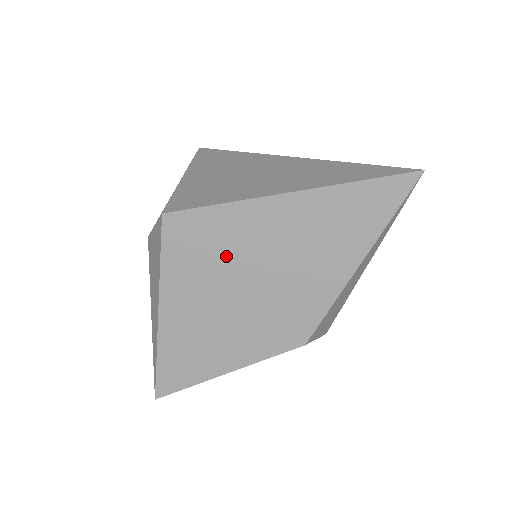
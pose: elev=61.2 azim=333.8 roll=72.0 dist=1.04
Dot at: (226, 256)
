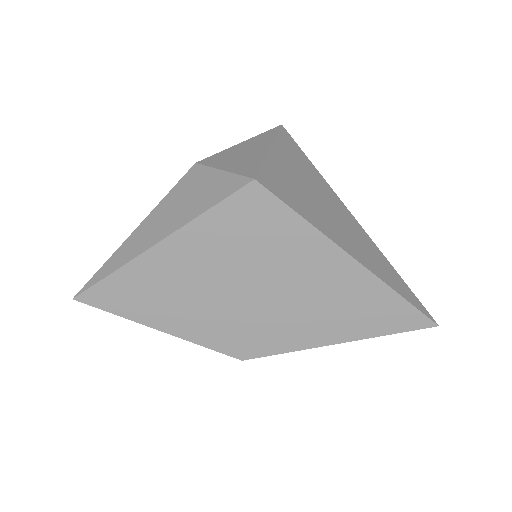
Dot at: (263, 254)
